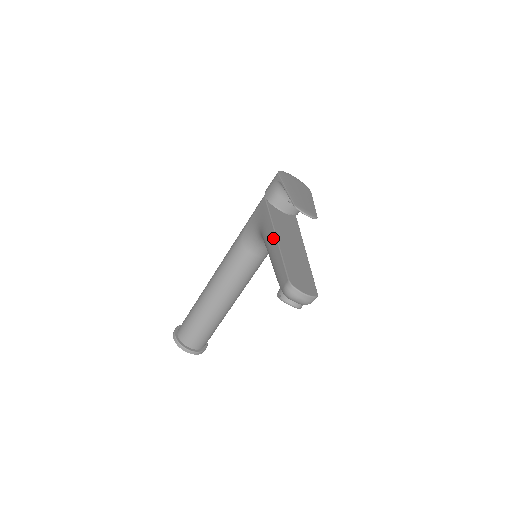
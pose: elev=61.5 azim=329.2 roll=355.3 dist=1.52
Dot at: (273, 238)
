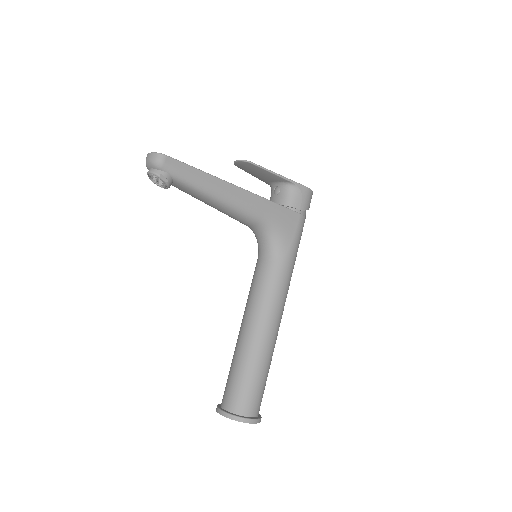
Dot at: occluded
